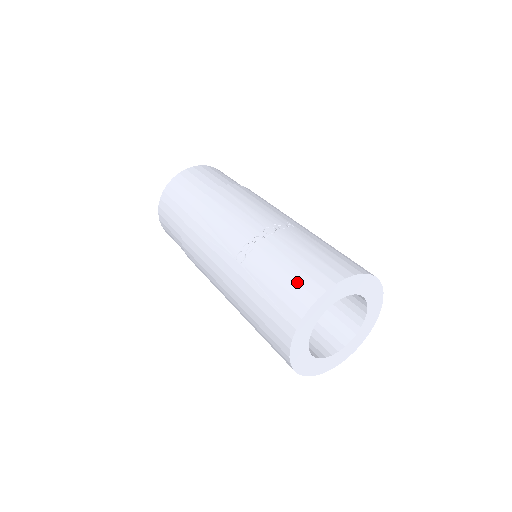
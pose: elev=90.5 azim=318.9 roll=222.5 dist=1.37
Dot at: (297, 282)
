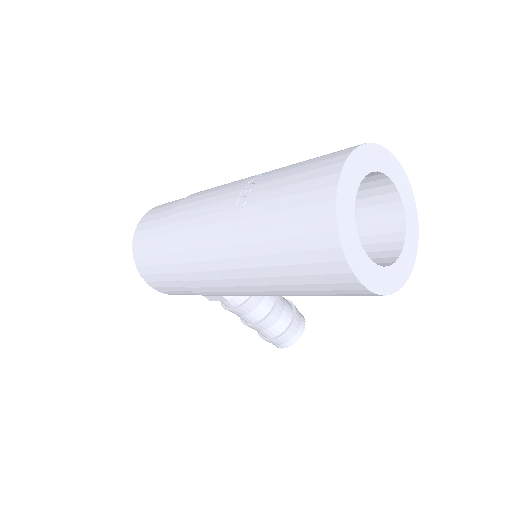
Dot at: (314, 169)
